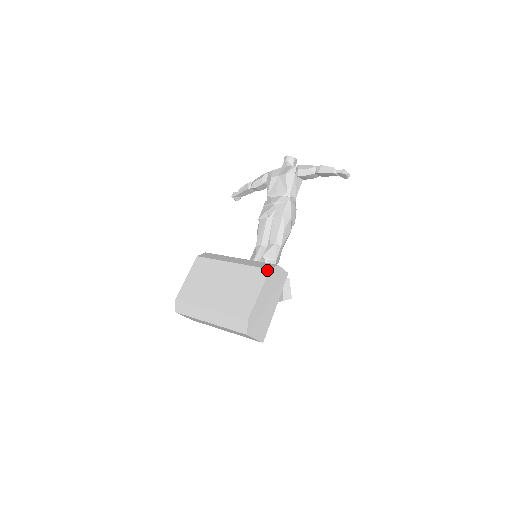
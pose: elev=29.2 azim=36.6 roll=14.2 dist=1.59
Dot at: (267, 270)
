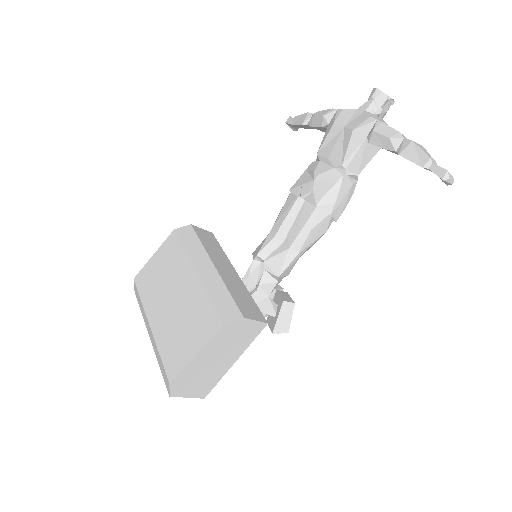
Dot at: (219, 324)
